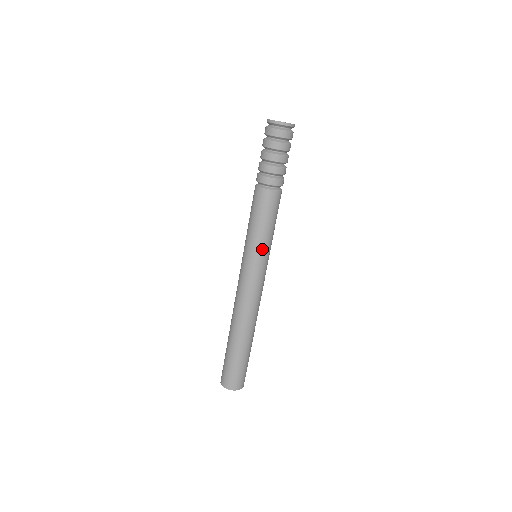
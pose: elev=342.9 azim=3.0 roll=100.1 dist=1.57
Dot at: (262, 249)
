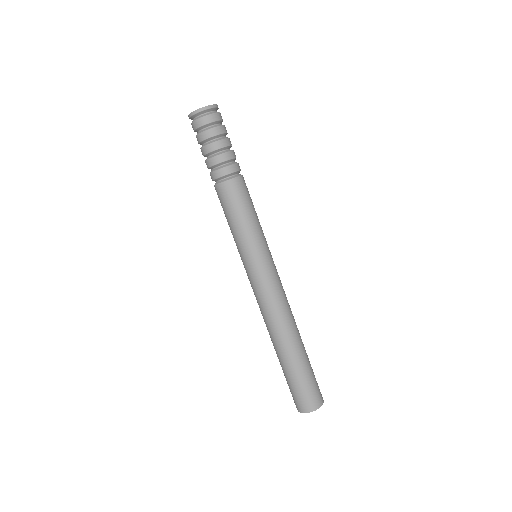
Dot at: (249, 246)
